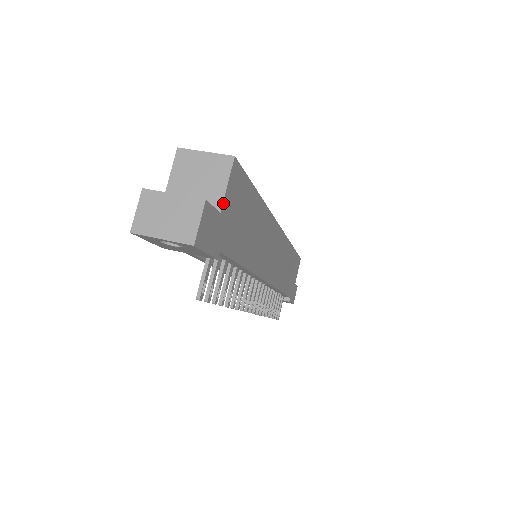
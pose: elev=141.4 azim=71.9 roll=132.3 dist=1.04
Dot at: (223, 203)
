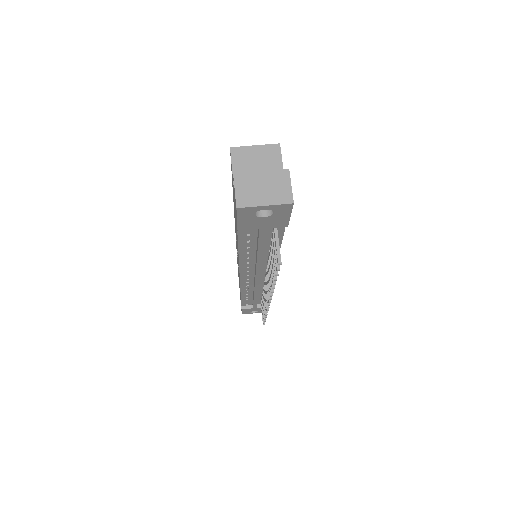
Dot at: occluded
